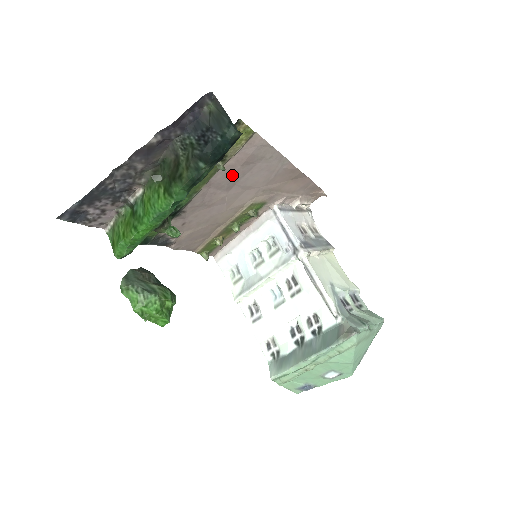
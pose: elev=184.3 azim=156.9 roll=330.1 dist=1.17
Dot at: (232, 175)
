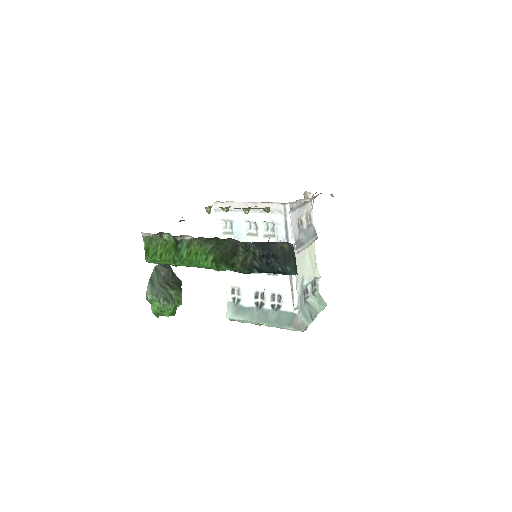
Dot at: occluded
